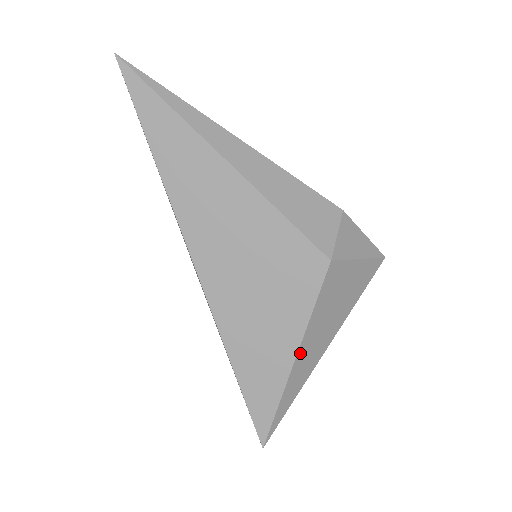
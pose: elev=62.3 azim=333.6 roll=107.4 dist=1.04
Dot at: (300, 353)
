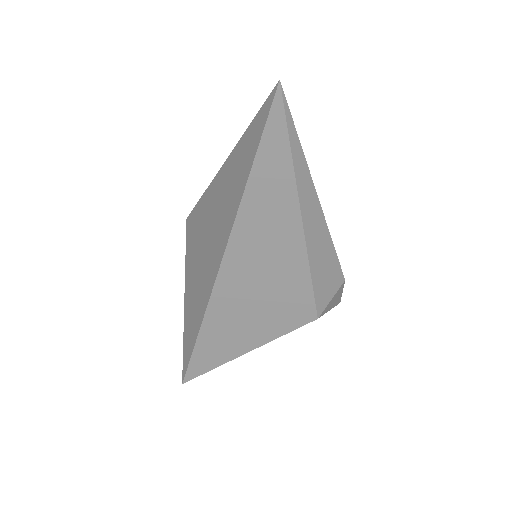
Dot at: (251, 350)
